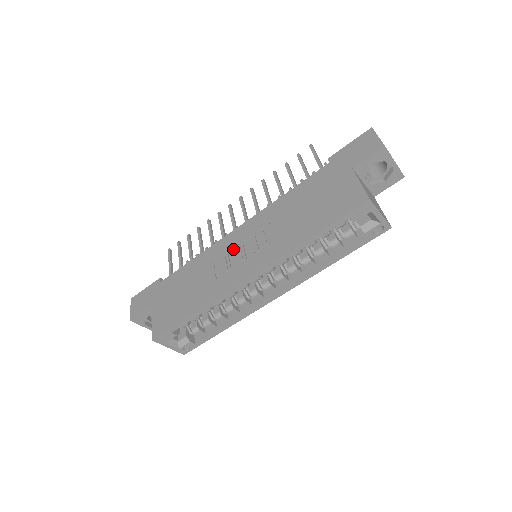
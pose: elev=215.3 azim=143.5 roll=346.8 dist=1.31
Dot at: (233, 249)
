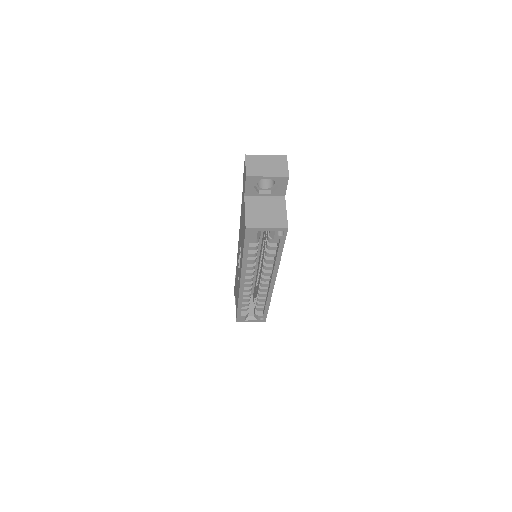
Dot at: occluded
